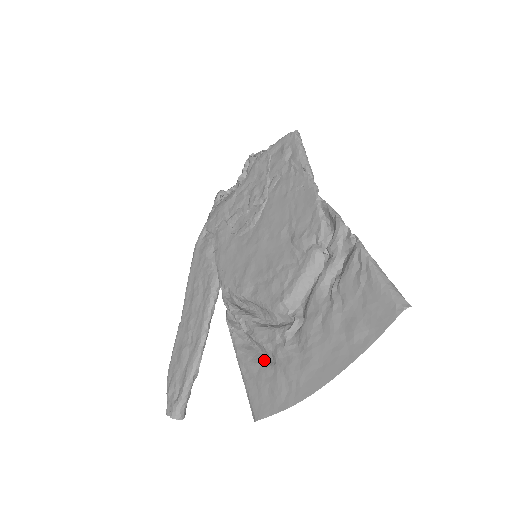
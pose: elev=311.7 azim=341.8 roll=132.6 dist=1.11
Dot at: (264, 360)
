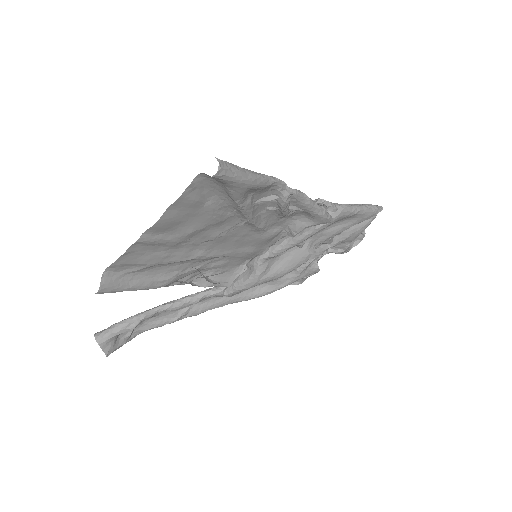
Dot at: (153, 267)
